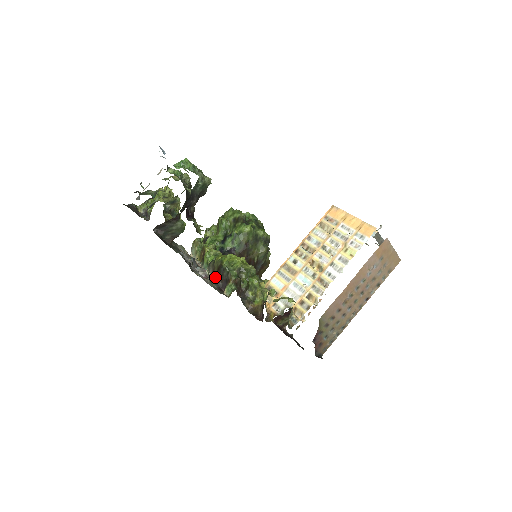
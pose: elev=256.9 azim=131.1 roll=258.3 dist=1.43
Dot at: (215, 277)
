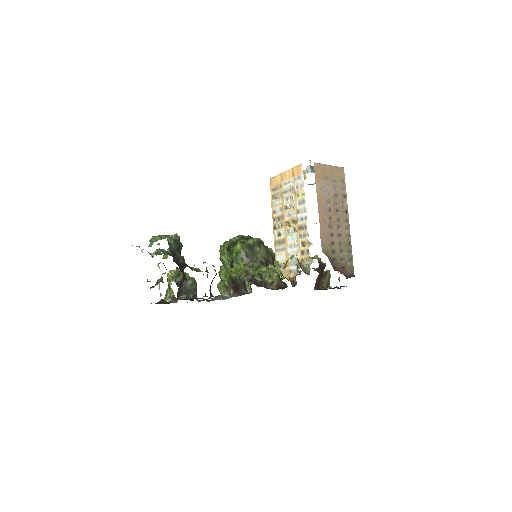
Dot at: (236, 290)
